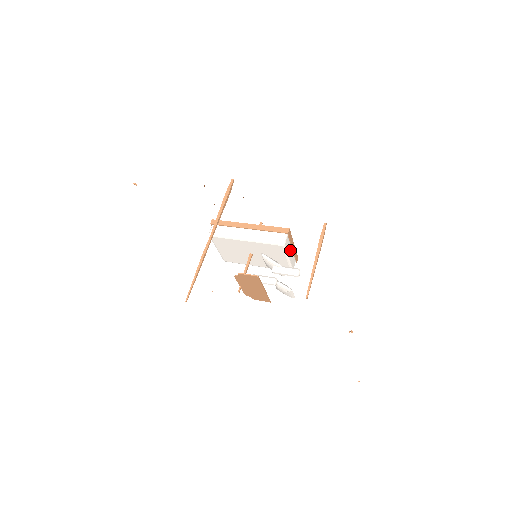
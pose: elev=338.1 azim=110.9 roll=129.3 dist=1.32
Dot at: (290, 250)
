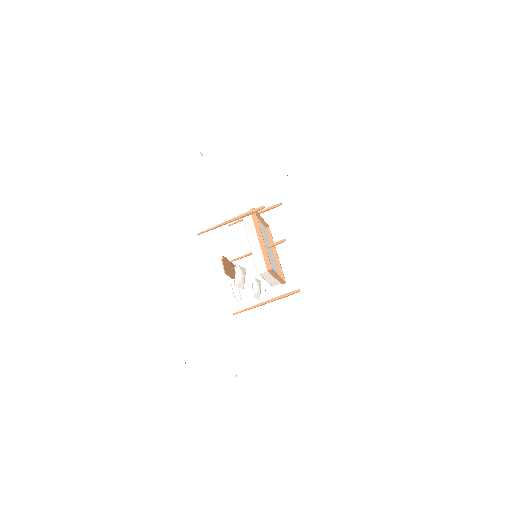
Dot at: (271, 277)
